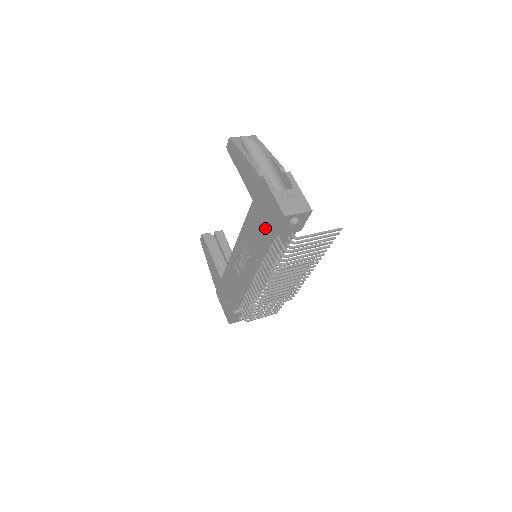
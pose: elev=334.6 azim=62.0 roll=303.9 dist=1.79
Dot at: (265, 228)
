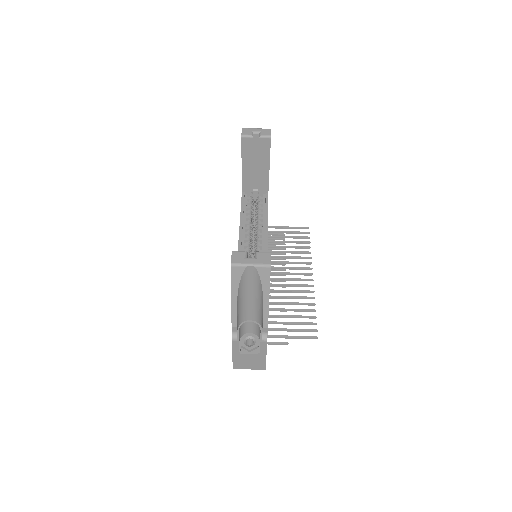
Dot at: occluded
